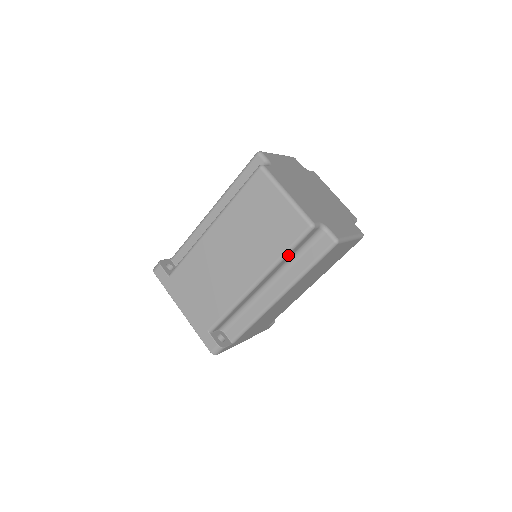
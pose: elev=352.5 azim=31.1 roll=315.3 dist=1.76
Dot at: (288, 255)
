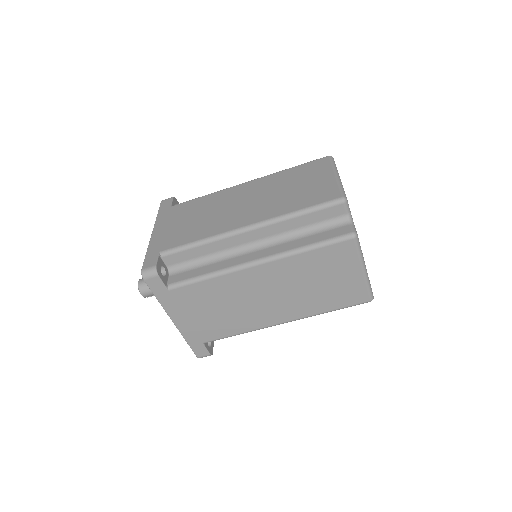
Dot at: (300, 218)
